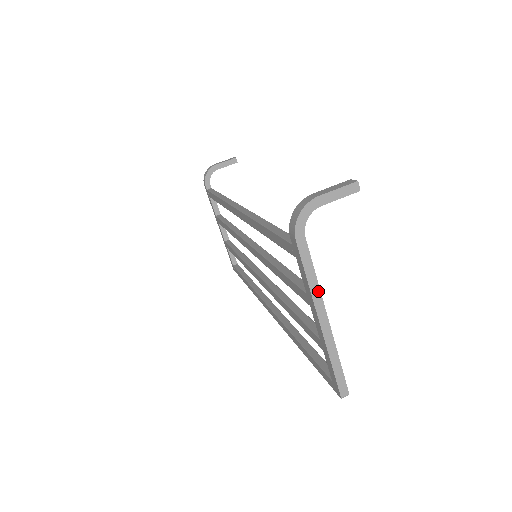
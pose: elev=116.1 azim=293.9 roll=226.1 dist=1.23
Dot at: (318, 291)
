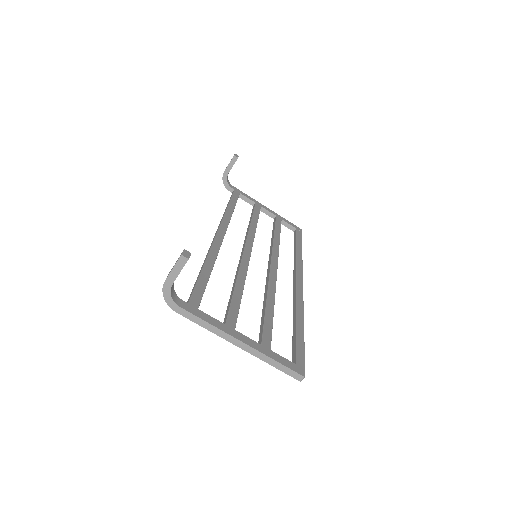
Dot at: (219, 330)
